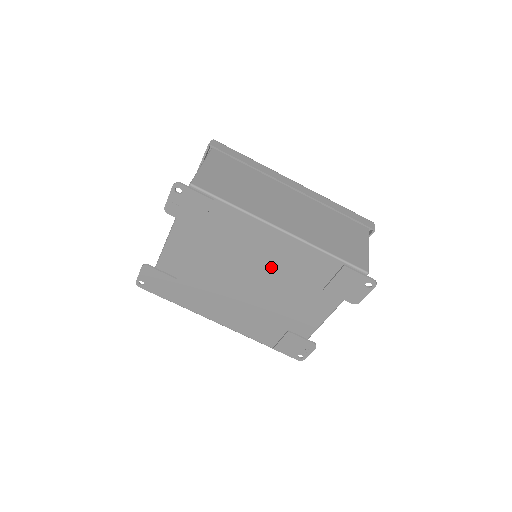
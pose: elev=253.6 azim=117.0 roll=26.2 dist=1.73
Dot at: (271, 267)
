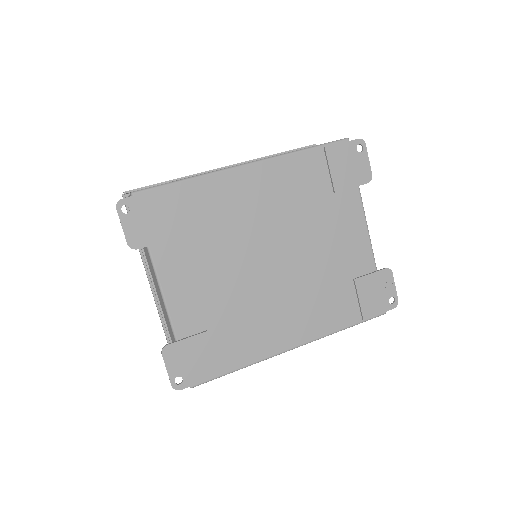
Dot at: (274, 216)
